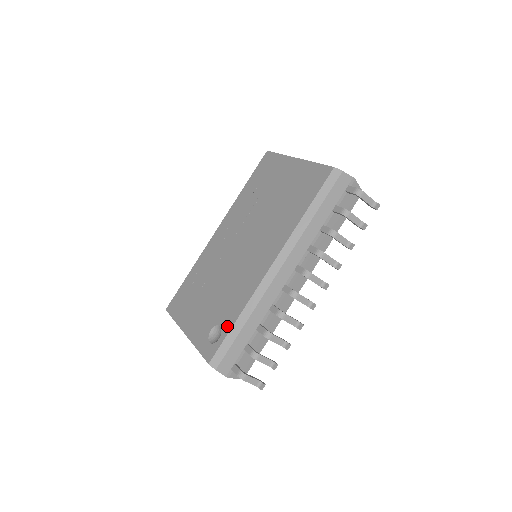
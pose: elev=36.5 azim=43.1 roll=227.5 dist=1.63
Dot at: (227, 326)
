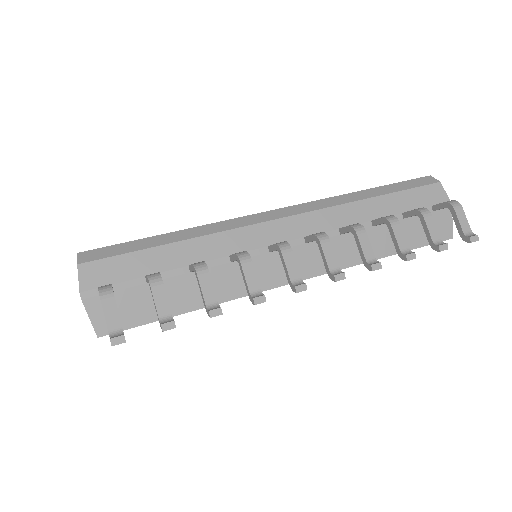
Dot at: occluded
